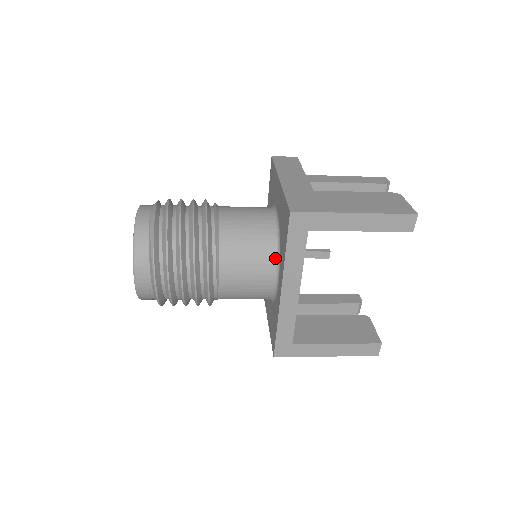
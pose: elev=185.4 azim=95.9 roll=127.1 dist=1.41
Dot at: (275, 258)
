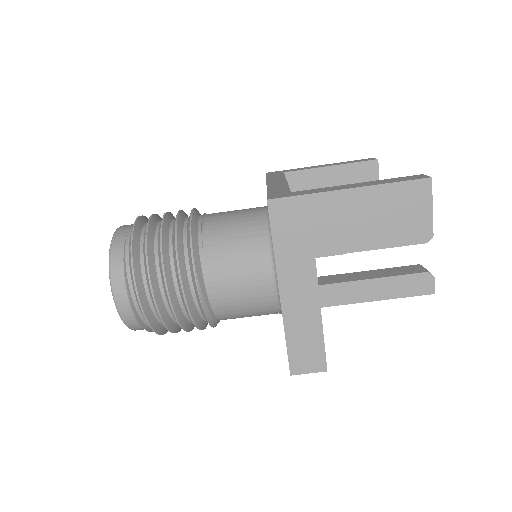
Dot at: occluded
